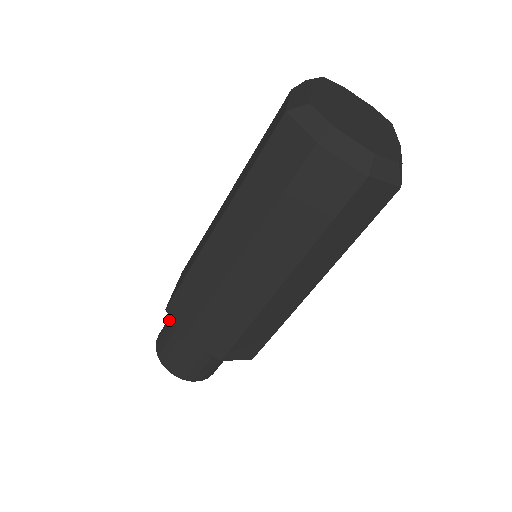
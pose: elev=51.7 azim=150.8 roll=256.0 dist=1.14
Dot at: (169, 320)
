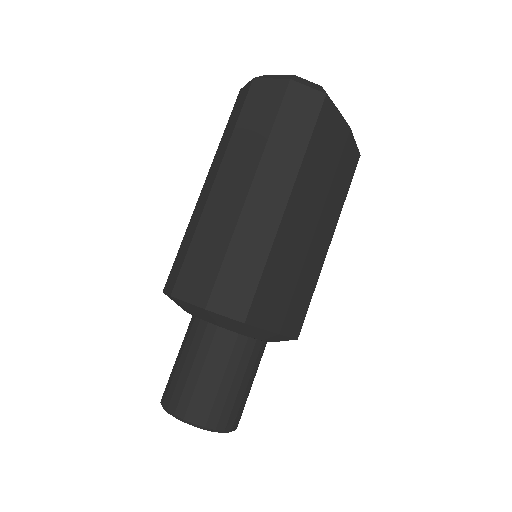
Dot at: occluded
